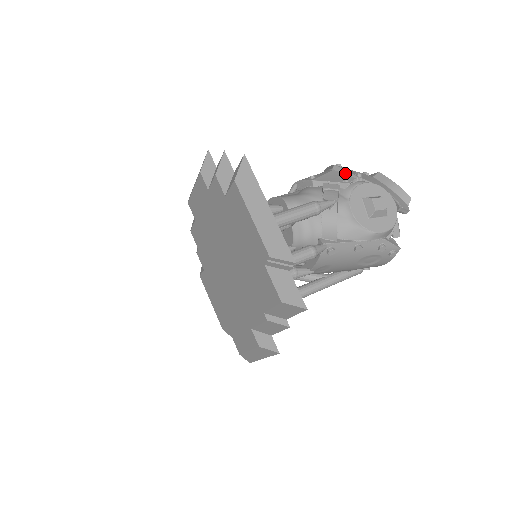
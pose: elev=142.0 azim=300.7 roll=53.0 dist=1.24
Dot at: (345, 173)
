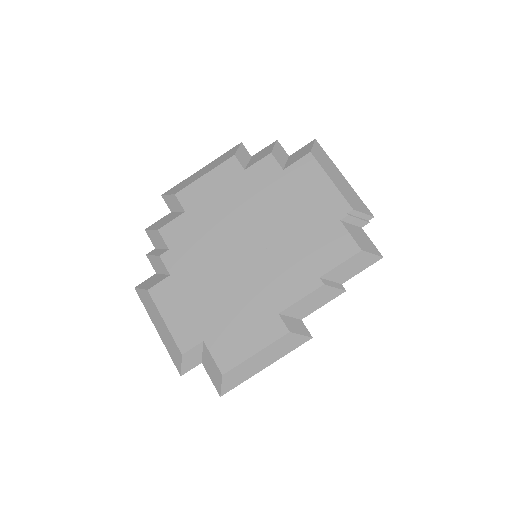
Dot at: occluded
